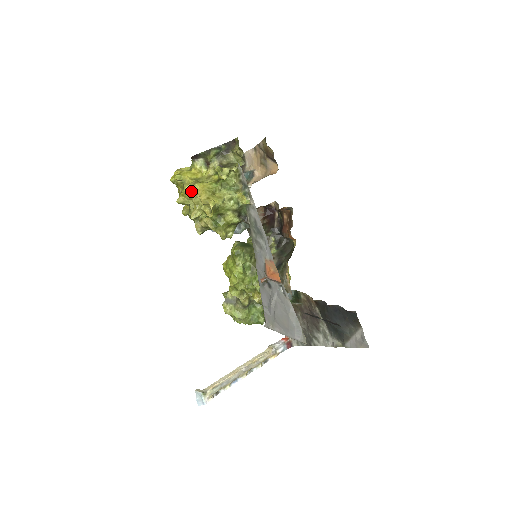
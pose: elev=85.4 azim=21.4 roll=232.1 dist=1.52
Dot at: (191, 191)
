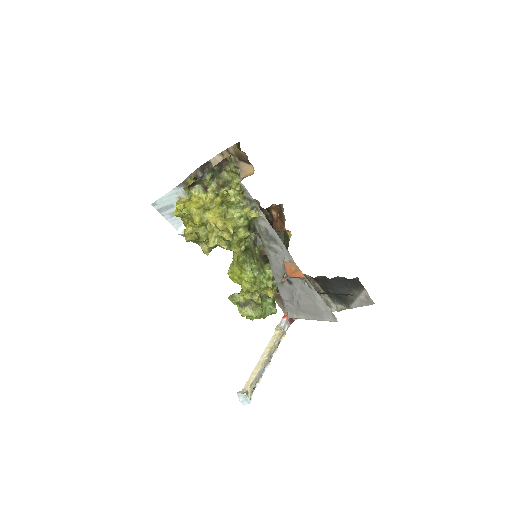
Dot at: (202, 221)
